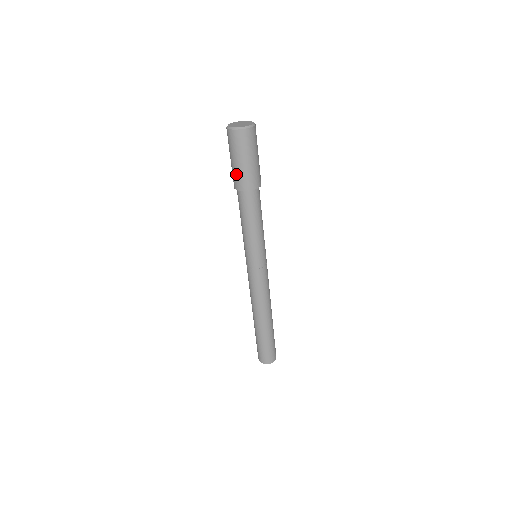
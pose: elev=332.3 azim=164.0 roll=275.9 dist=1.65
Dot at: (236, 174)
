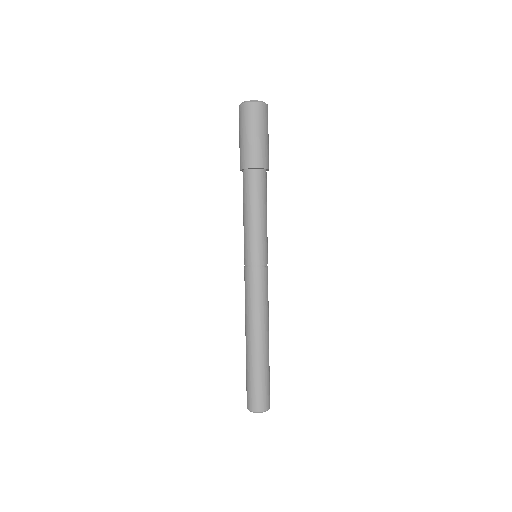
Dot at: (258, 149)
